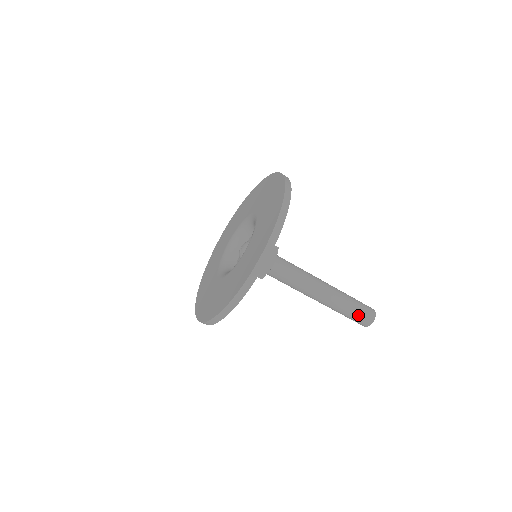
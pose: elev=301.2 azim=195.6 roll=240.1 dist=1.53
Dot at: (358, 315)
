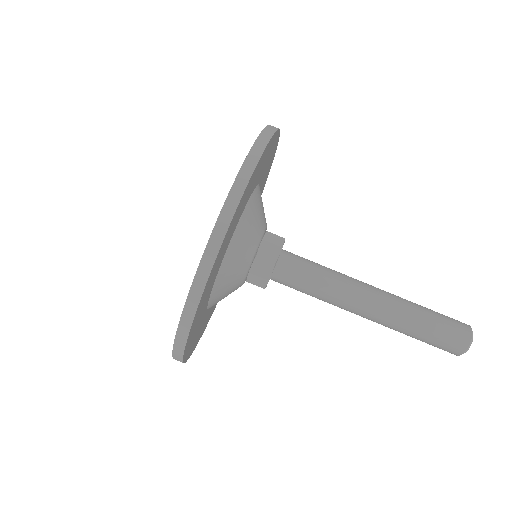
Dot at: (439, 336)
